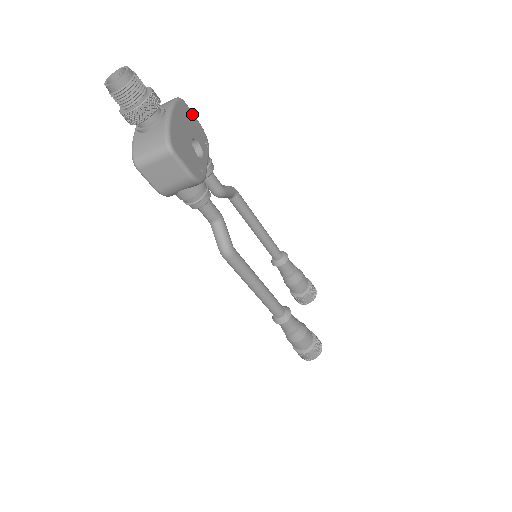
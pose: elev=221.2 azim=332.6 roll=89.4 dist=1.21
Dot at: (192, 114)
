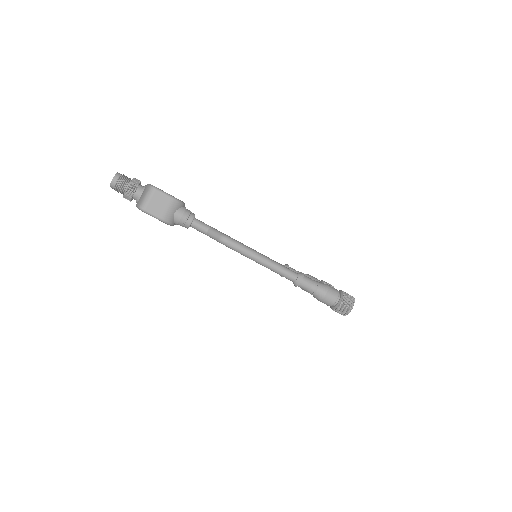
Dot at: occluded
